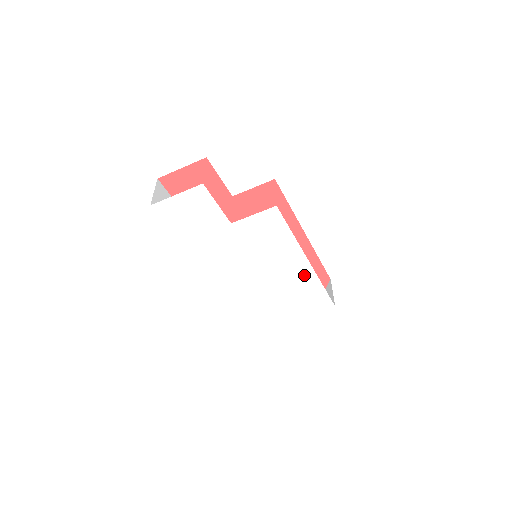
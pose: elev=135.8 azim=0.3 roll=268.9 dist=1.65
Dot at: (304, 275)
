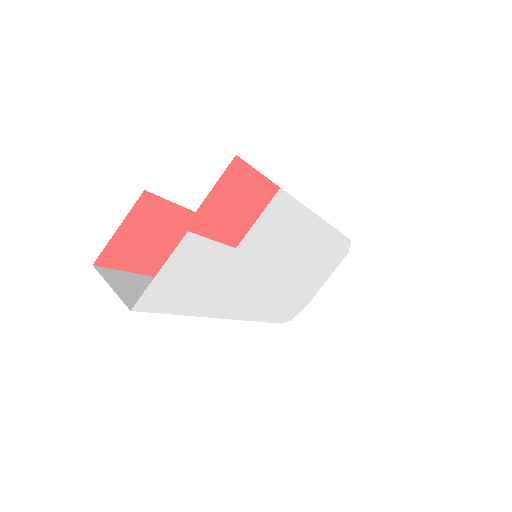
Dot at: (320, 236)
